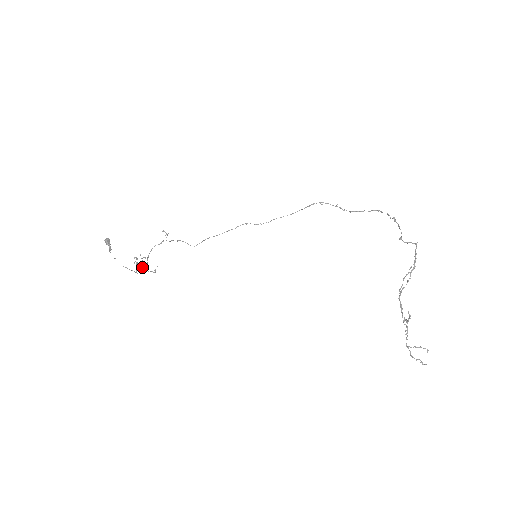
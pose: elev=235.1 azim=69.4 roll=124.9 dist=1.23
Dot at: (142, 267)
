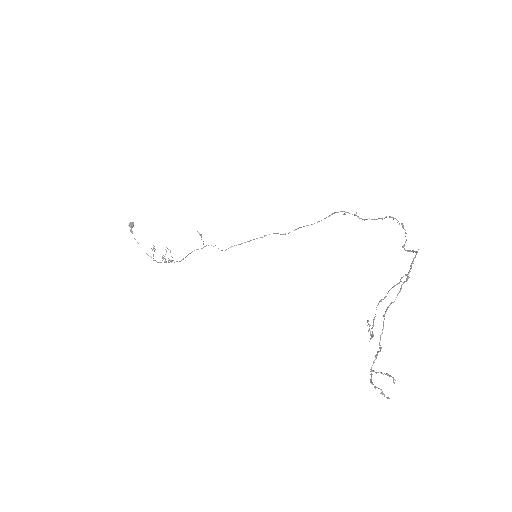
Dot at: occluded
